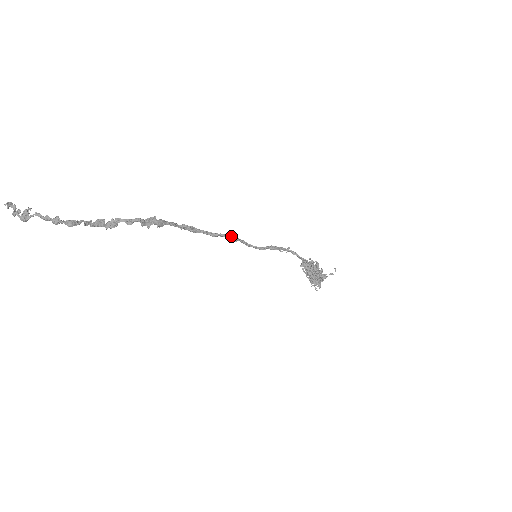
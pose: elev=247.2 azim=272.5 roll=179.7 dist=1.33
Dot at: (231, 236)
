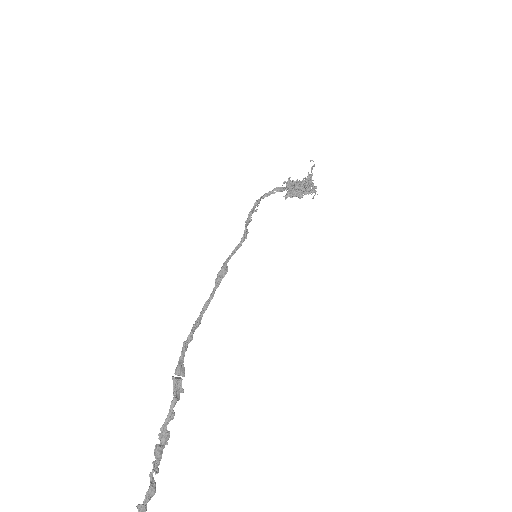
Dot at: (221, 276)
